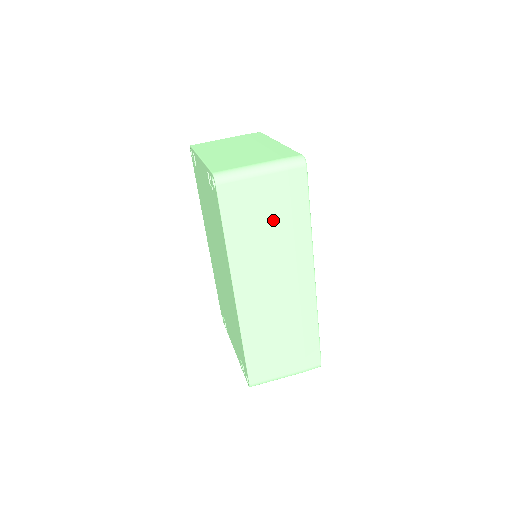
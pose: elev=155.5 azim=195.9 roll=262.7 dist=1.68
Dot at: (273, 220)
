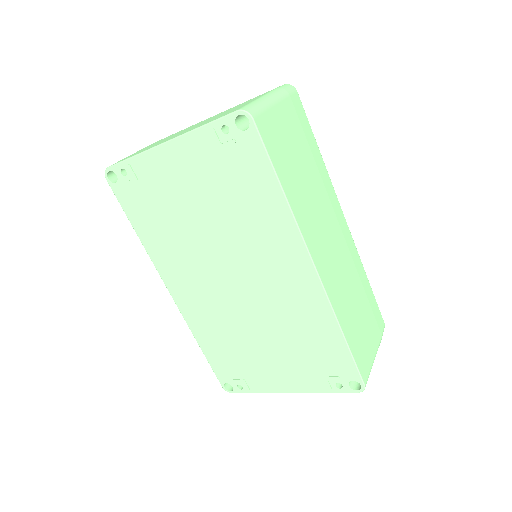
Dot at: (302, 157)
